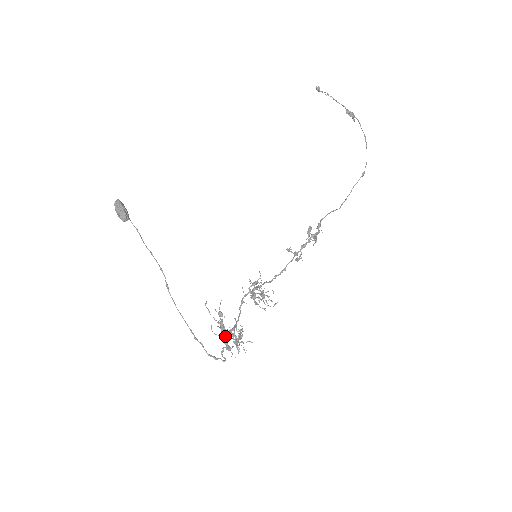
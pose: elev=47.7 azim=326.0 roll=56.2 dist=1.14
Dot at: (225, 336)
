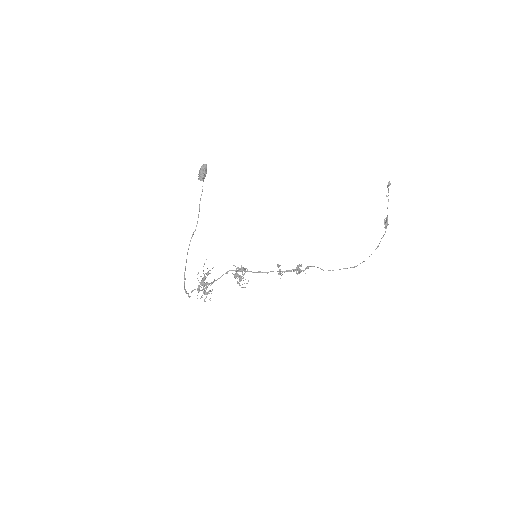
Dot at: (201, 284)
